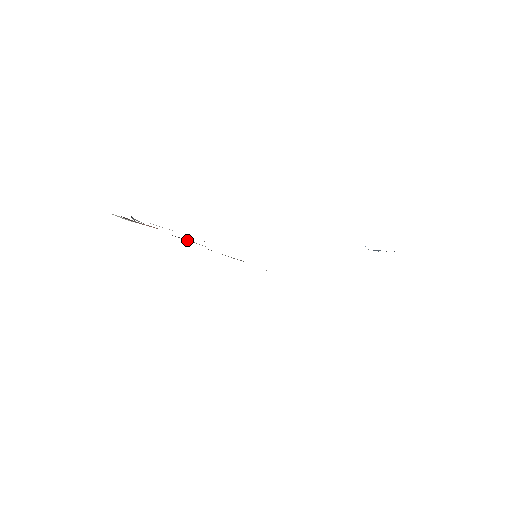
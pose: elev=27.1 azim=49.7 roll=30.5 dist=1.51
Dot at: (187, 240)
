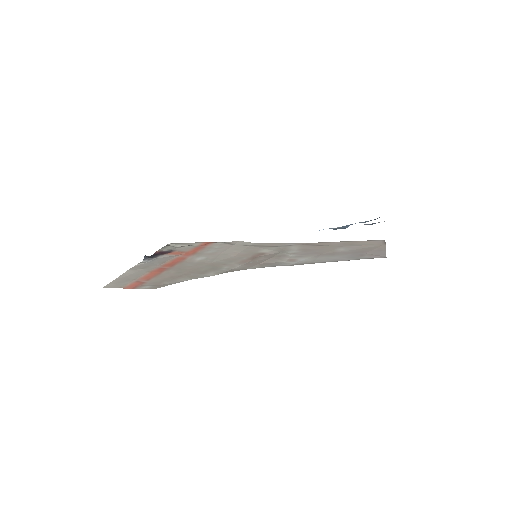
Dot at: (217, 250)
